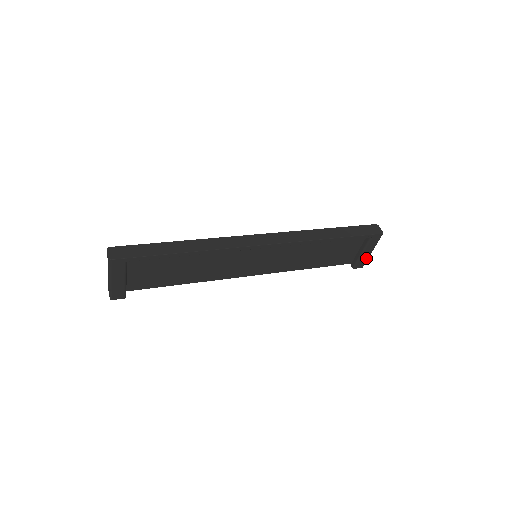
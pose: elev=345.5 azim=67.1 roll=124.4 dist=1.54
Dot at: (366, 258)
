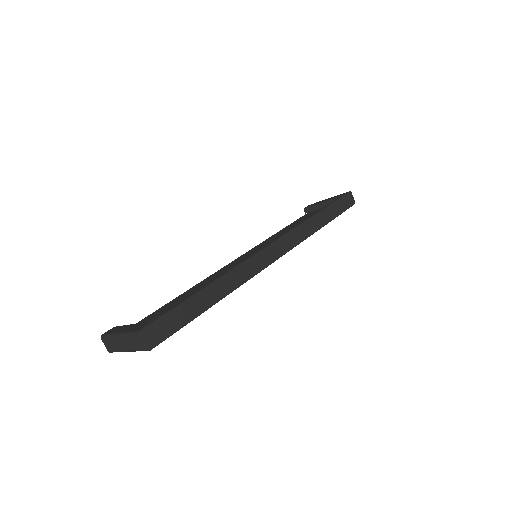
Dot at: occluded
